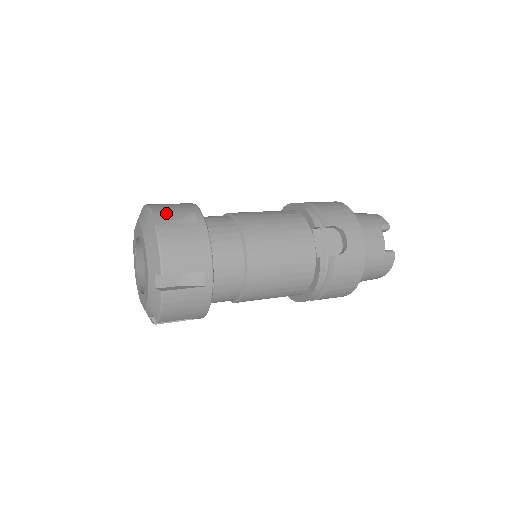
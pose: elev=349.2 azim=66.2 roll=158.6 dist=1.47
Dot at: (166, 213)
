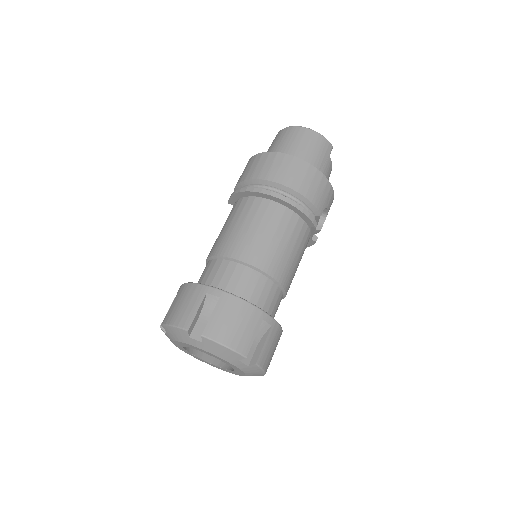
Dot at: (251, 344)
